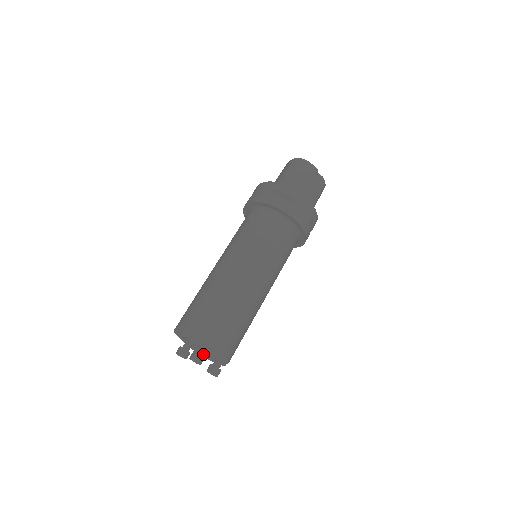
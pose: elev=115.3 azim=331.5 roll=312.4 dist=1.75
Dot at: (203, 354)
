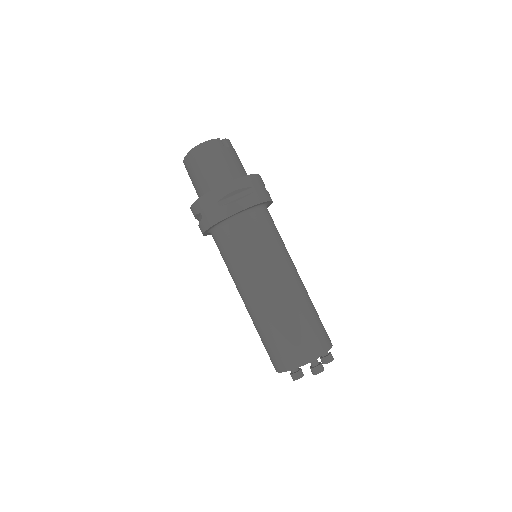
Dot at: (317, 362)
